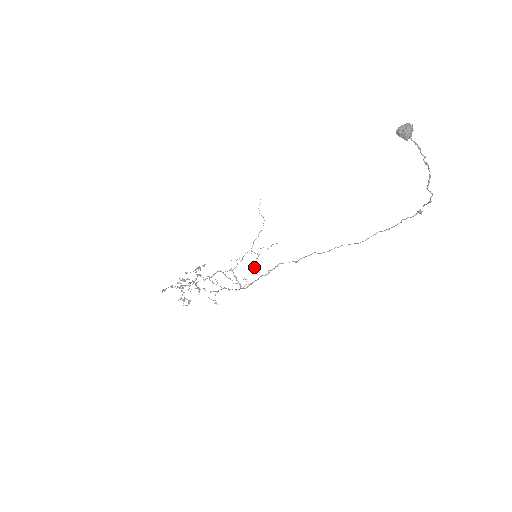
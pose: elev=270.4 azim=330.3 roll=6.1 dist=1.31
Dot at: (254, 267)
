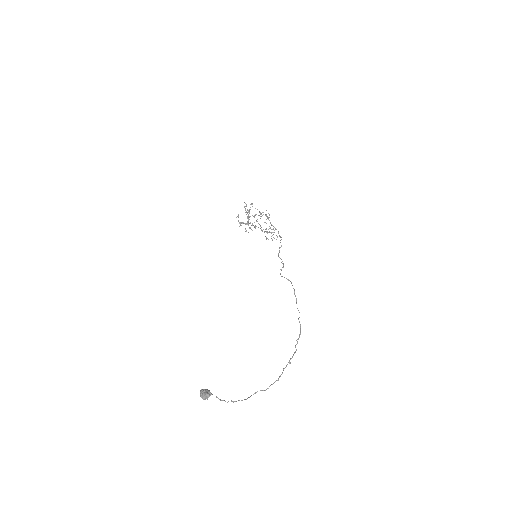
Dot at: occluded
